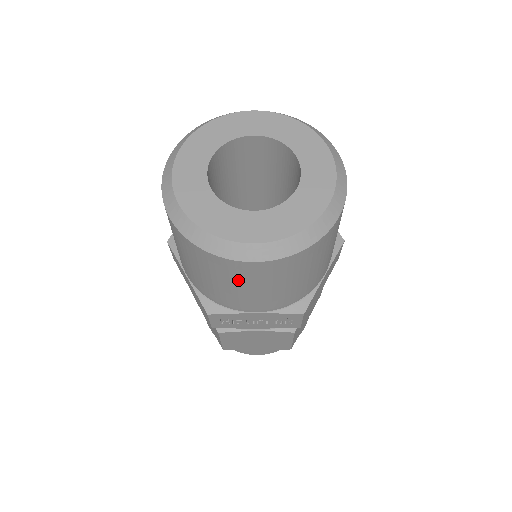
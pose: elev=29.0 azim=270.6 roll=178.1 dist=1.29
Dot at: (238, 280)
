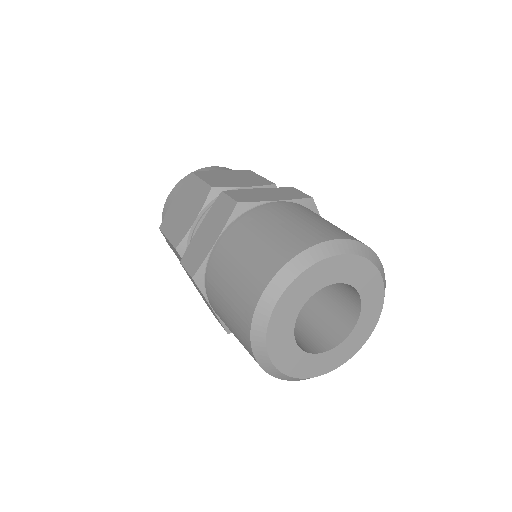
Dot at: occluded
